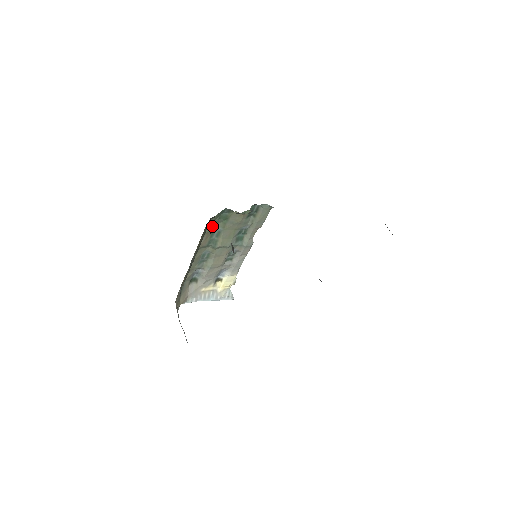
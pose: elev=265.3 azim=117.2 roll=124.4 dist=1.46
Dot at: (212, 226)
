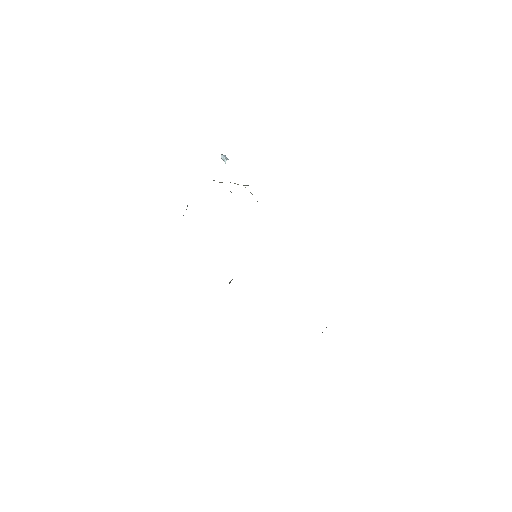
Dot at: occluded
